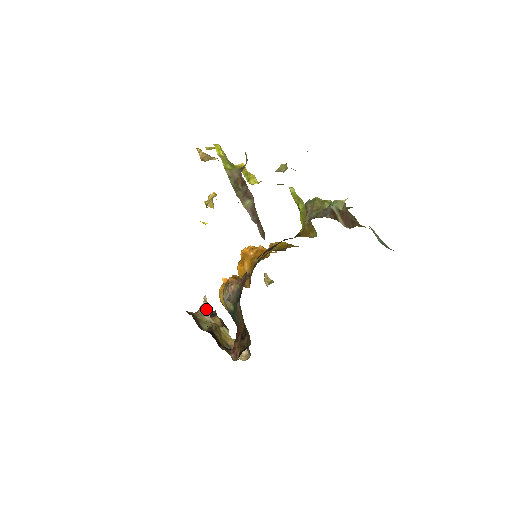
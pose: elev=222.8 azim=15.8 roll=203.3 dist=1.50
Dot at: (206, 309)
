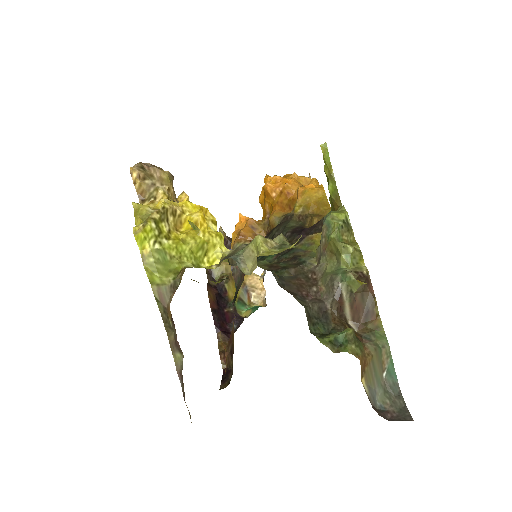
Dot at: occluded
